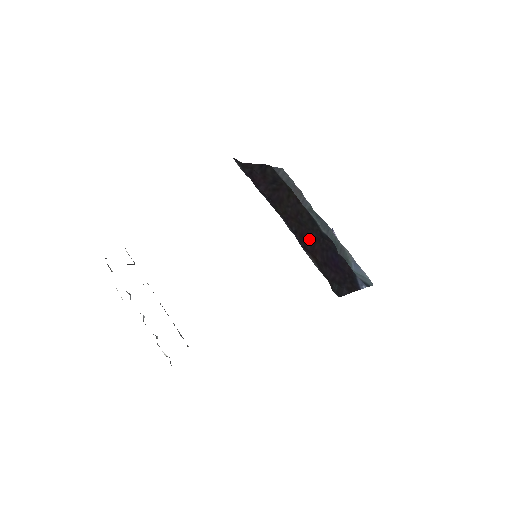
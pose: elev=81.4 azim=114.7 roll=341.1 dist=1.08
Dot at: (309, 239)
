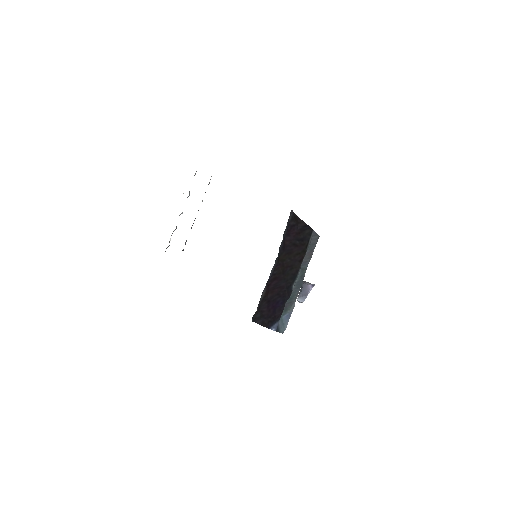
Dot at: (277, 283)
